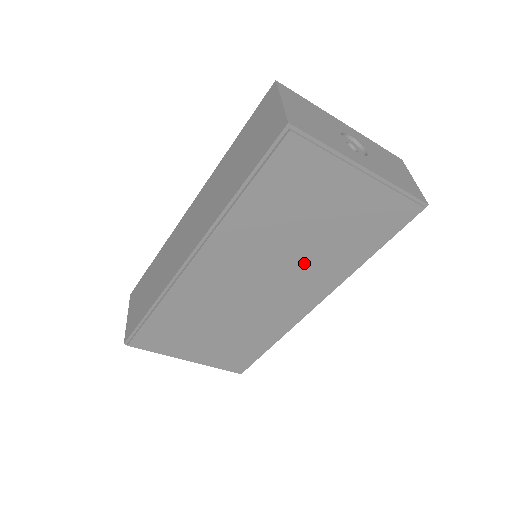
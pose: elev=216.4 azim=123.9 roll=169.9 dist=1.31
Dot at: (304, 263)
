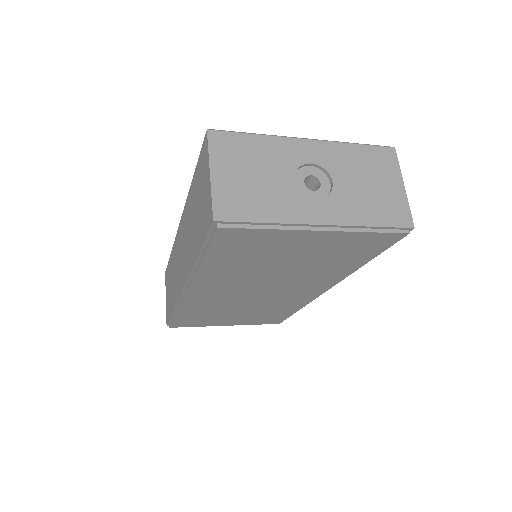
Dot at: (295, 278)
